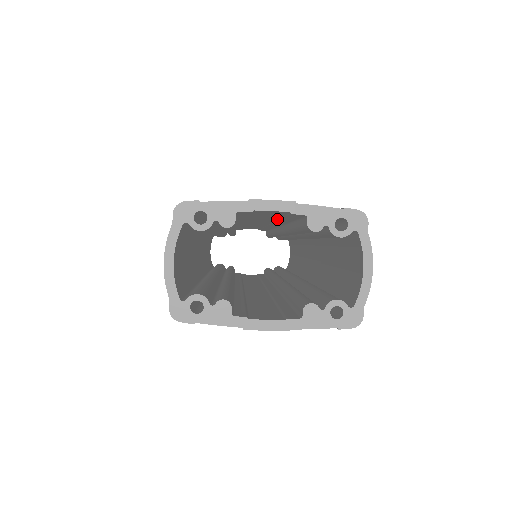
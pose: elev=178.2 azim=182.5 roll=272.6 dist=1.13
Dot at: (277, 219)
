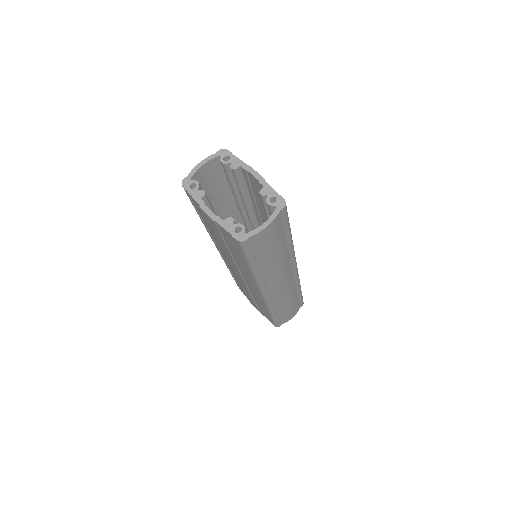
Dot at: occluded
